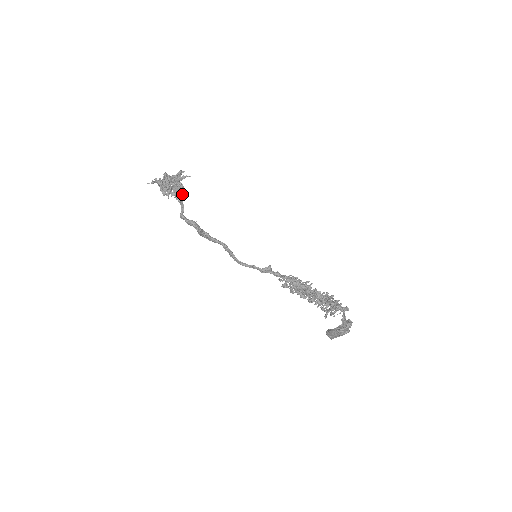
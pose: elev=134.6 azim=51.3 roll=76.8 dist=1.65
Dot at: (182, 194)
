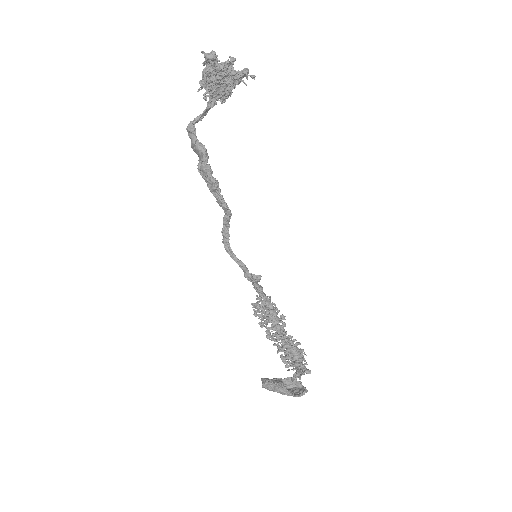
Dot at: (223, 102)
